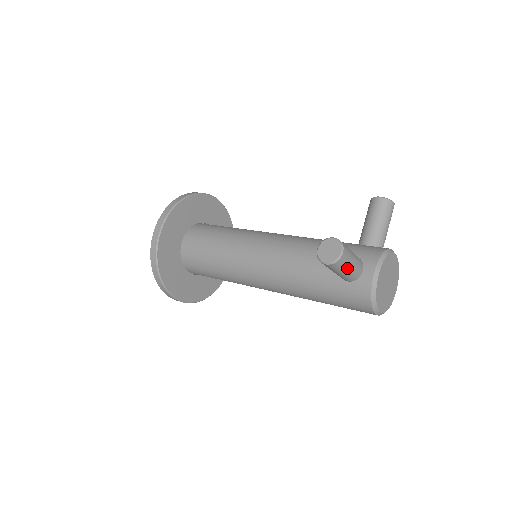
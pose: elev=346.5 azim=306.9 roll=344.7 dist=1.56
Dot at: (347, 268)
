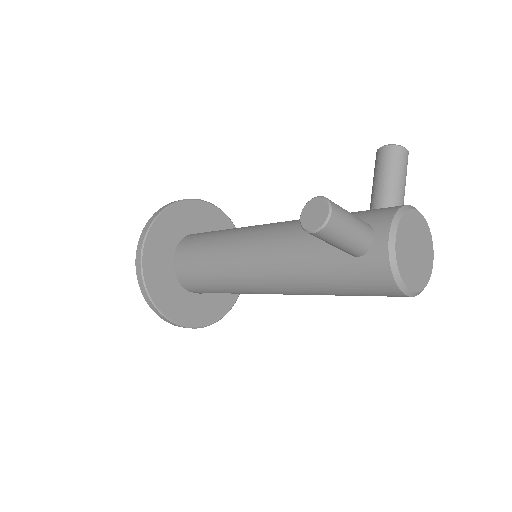
Dot at: (346, 235)
